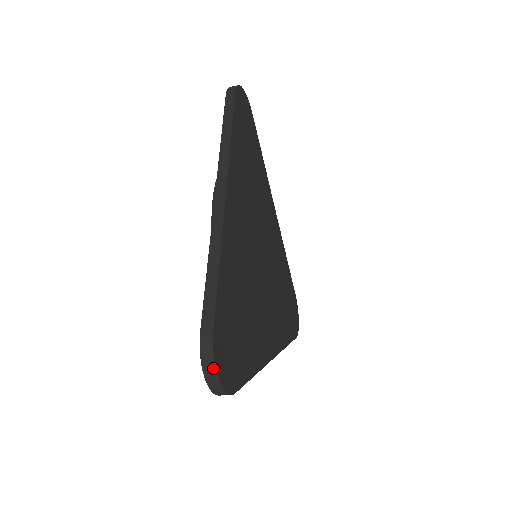
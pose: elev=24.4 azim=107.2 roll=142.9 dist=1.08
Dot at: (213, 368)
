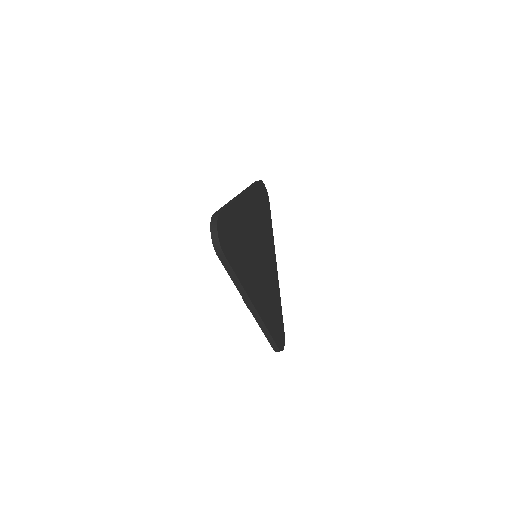
Dot at: (216, 223)
